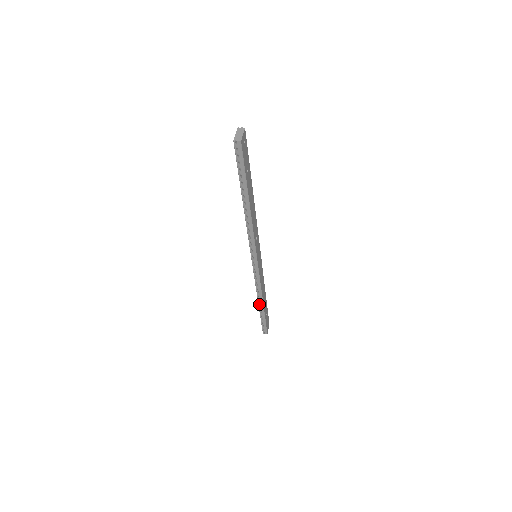
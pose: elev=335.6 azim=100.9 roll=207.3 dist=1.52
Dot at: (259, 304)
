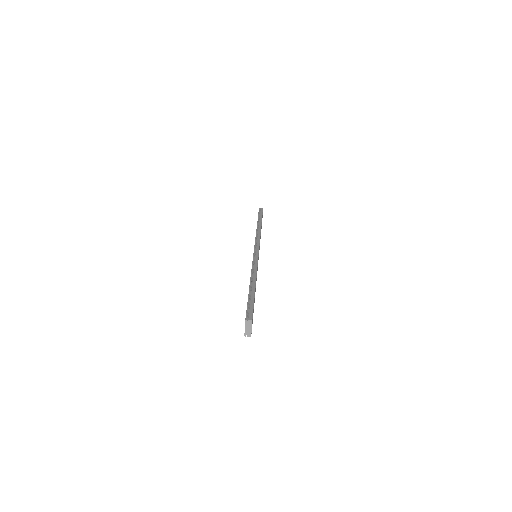
Dot at: occluded
